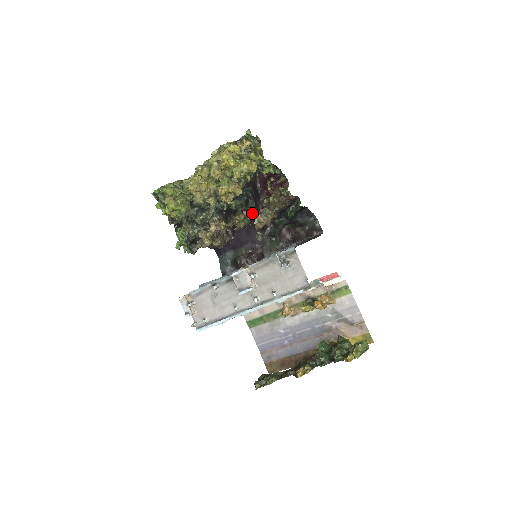
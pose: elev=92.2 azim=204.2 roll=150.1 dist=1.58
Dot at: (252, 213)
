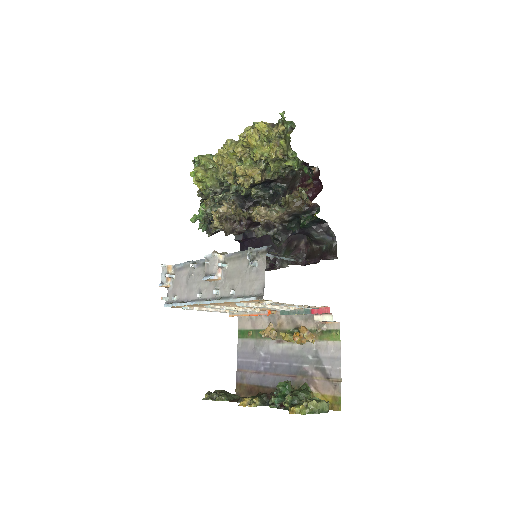
Dot at: occluded
